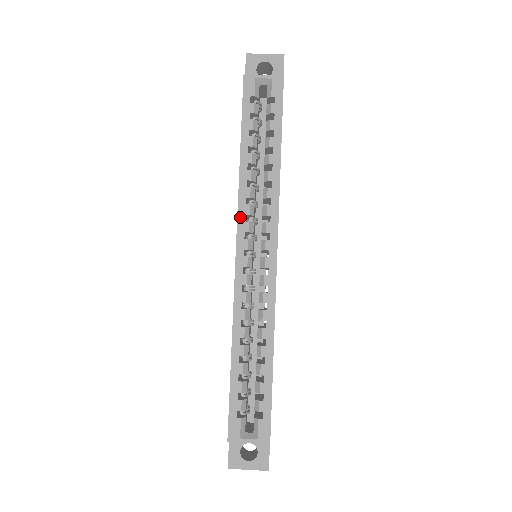
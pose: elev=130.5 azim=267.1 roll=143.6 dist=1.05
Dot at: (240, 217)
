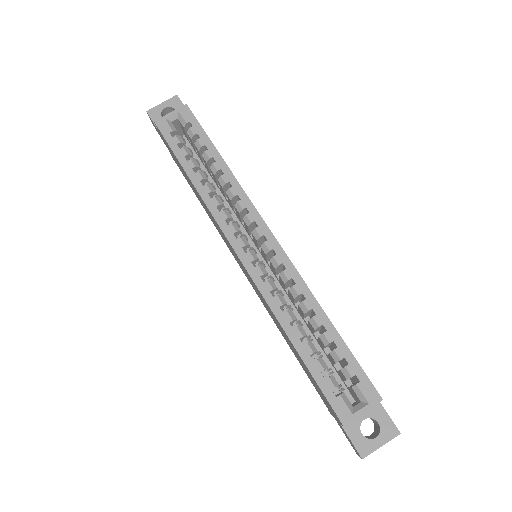
Dot at: (221, 225)
